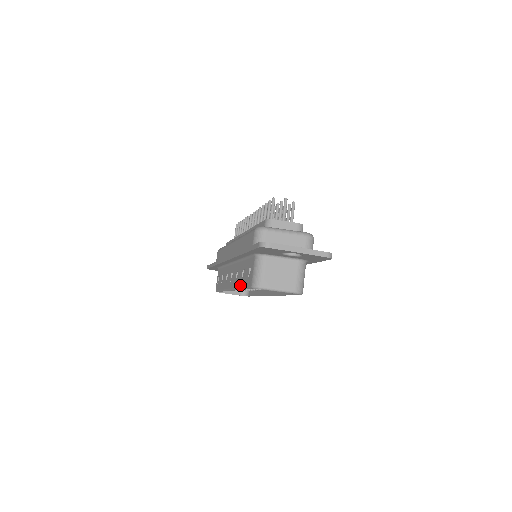
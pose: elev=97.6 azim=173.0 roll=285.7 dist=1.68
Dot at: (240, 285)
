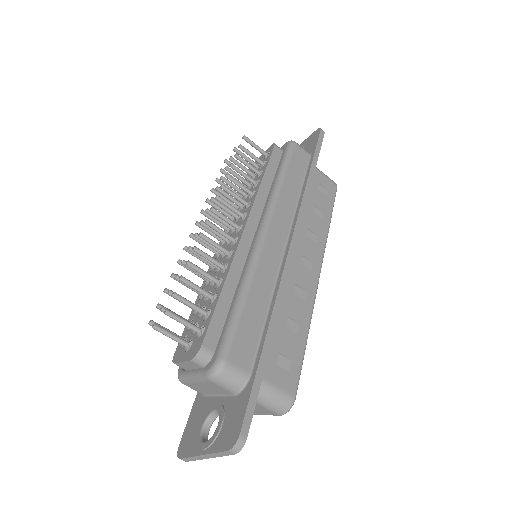
Dot at: occluded
